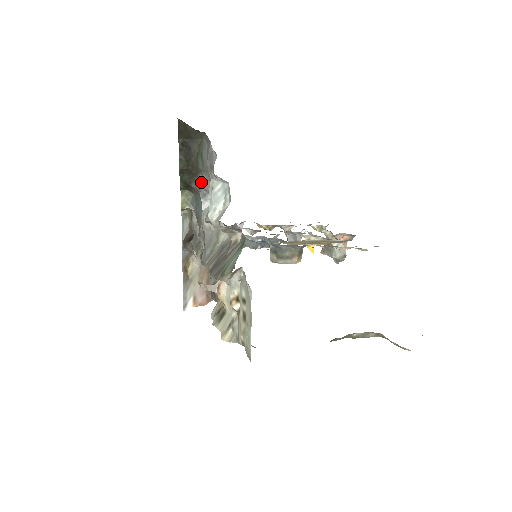
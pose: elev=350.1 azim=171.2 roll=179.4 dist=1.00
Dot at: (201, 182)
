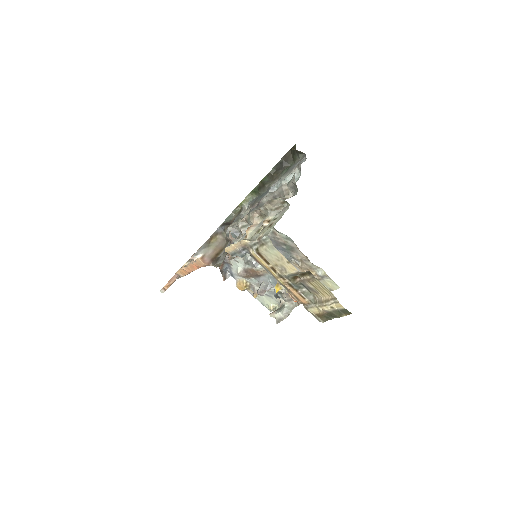
Dot at: occluded
